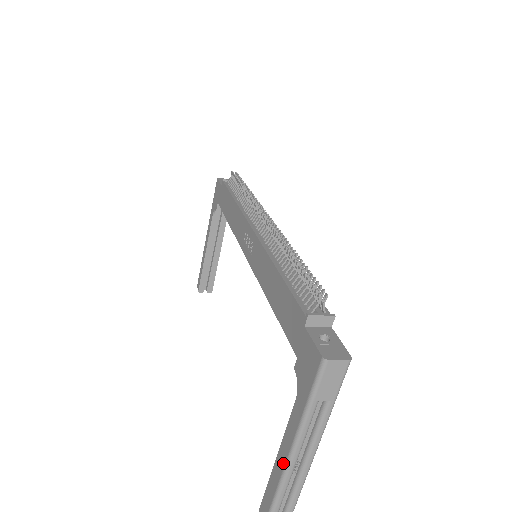
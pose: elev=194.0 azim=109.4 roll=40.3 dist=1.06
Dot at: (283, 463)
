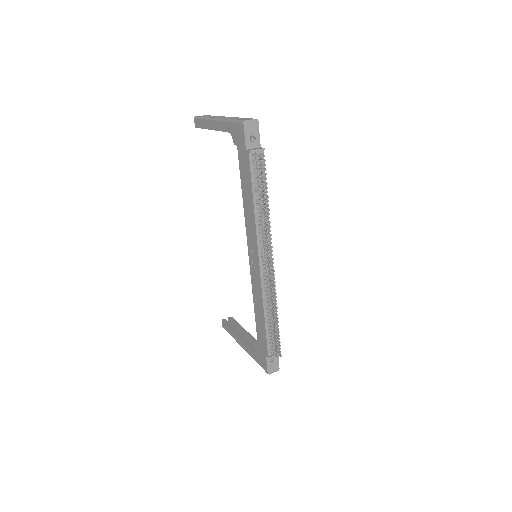
Dot at: (239, 343)
